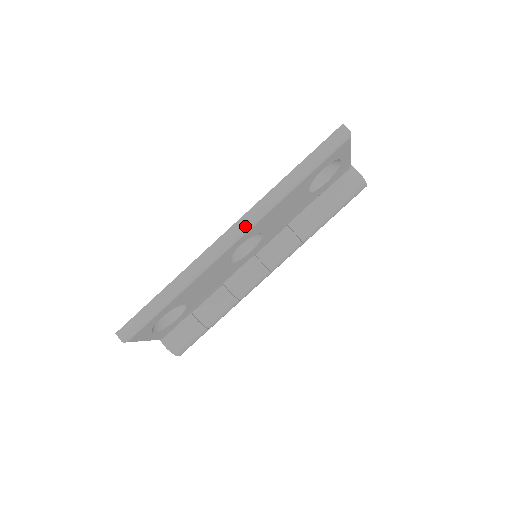
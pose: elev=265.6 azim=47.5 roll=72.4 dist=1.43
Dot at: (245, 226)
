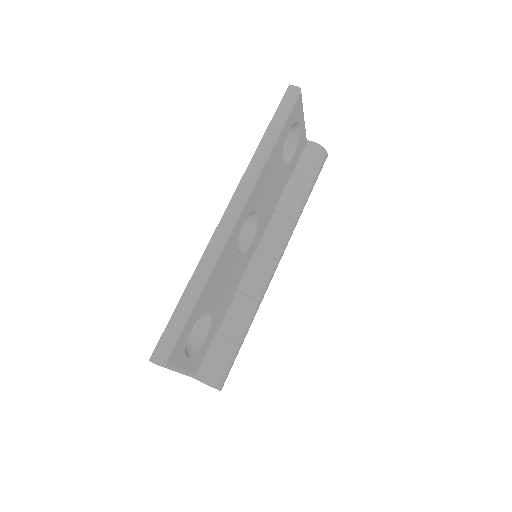
Dot at: (242, 198)
